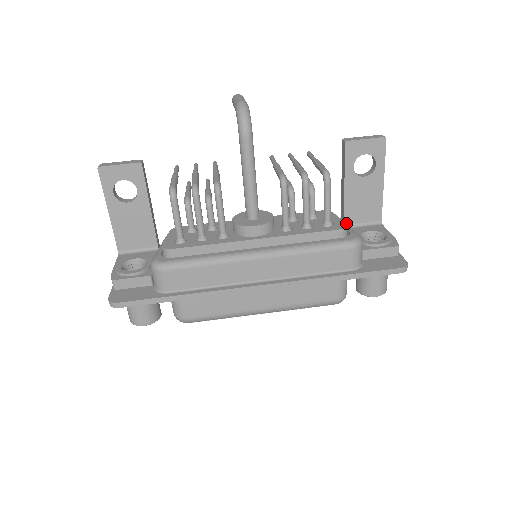
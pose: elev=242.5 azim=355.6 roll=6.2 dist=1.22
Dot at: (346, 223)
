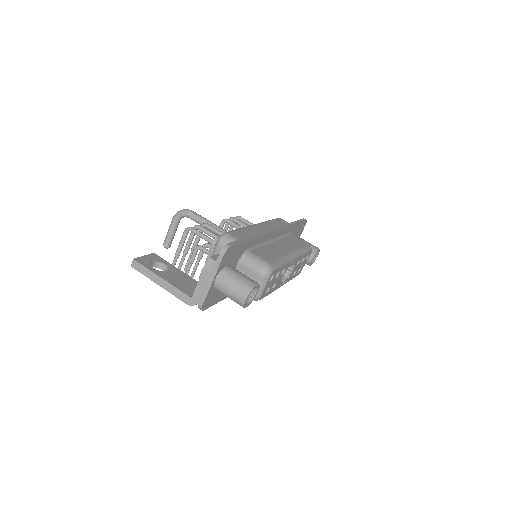
Dot at: occluded
